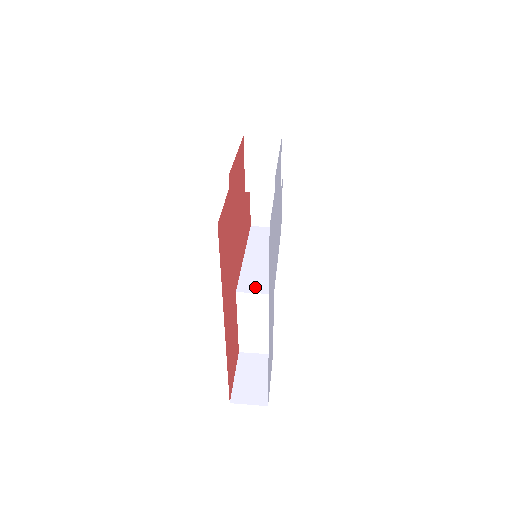
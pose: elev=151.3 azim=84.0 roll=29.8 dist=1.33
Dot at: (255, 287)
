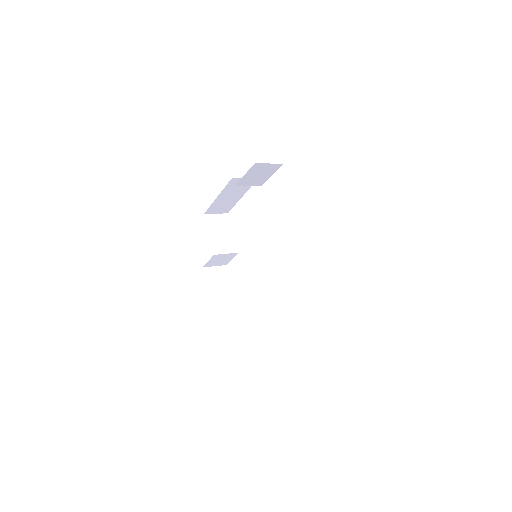
Dot at: occluded
